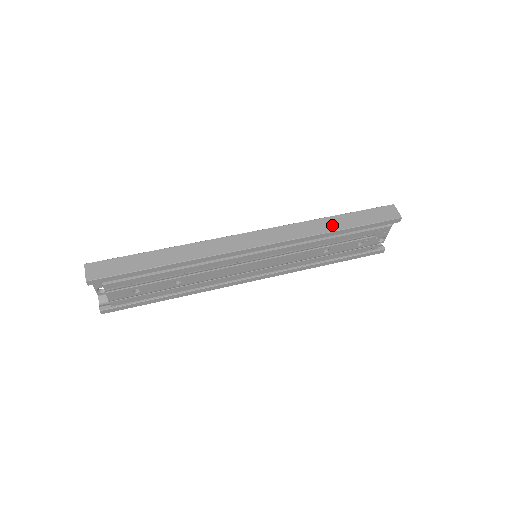
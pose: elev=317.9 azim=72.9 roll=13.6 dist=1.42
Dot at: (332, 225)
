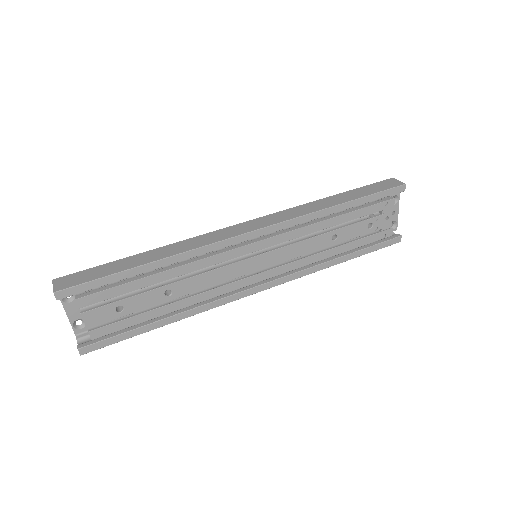
Dot at: (332, 202)
